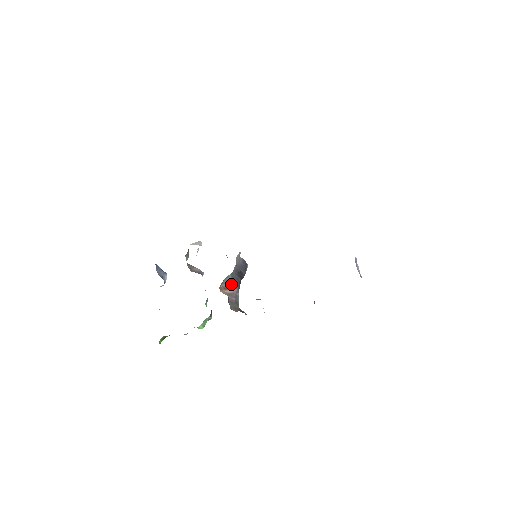
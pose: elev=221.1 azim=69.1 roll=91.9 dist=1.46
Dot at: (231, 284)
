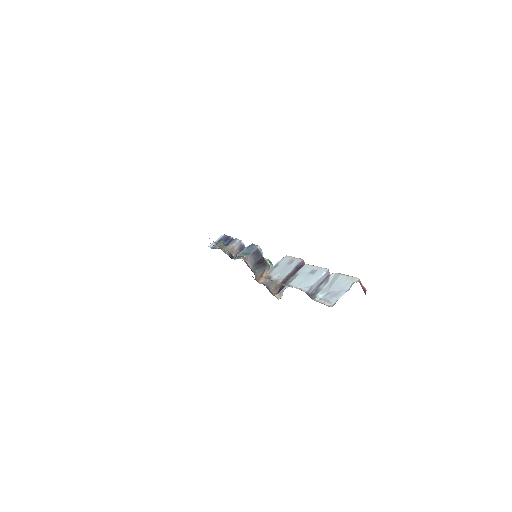
Dot at: (261, 271)
